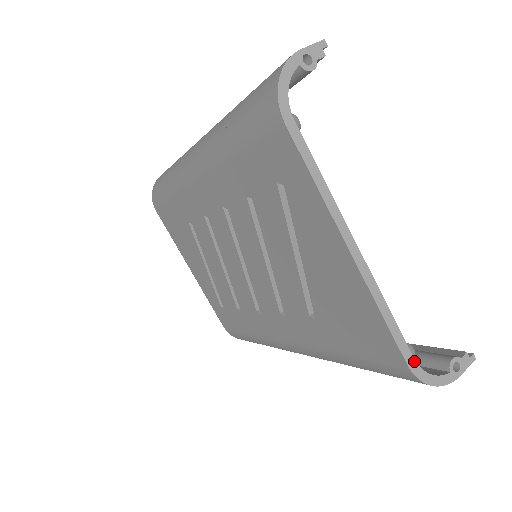
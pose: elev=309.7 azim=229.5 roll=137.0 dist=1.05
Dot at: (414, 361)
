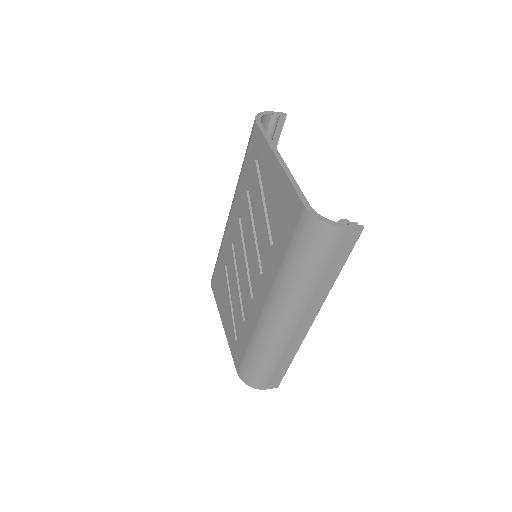
Dot at: (310, 206)
